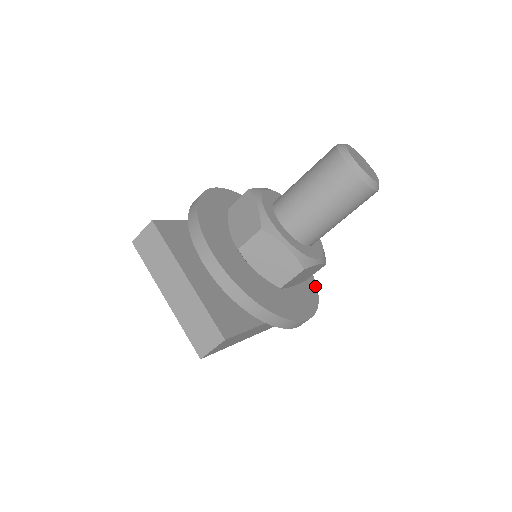
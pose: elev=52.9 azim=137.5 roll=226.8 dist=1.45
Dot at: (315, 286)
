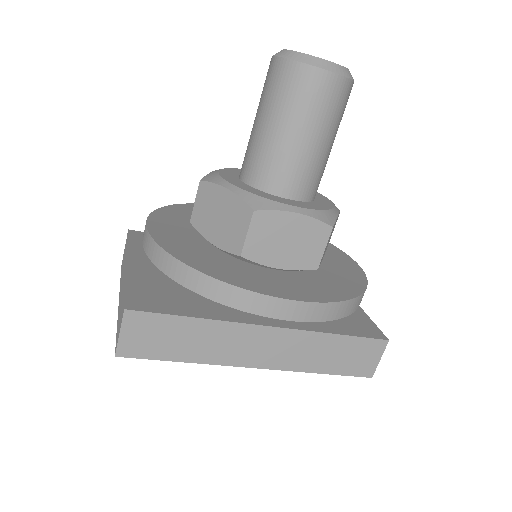
Dot at: (360, 289)
